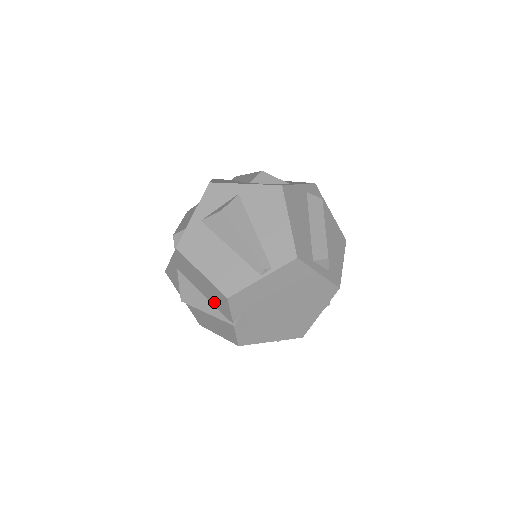
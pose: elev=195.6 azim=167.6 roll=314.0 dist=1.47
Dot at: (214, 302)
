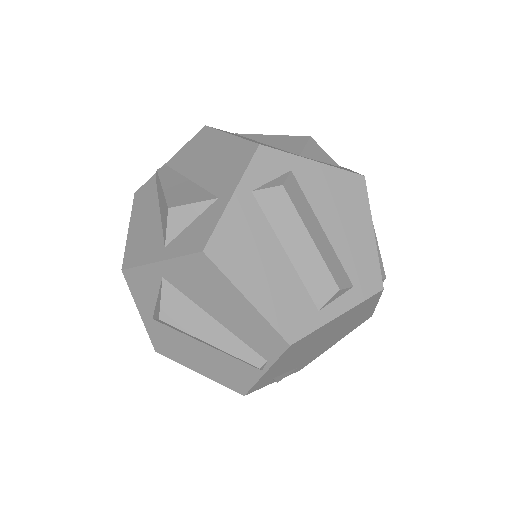
Dot at: occluded
